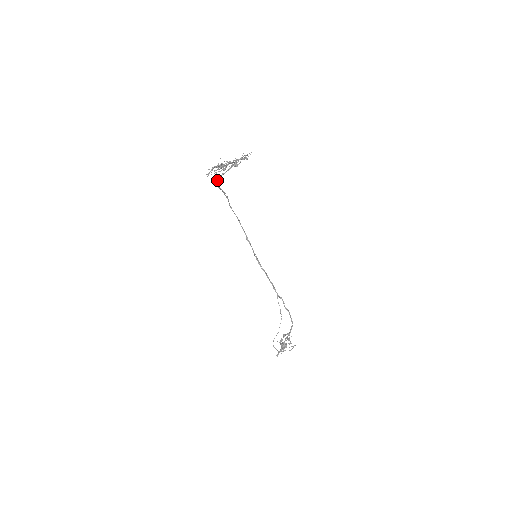
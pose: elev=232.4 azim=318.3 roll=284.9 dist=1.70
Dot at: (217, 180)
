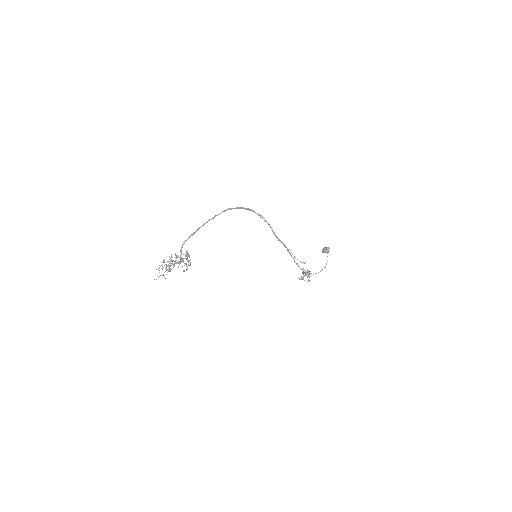
Dot at: (182, 244)
